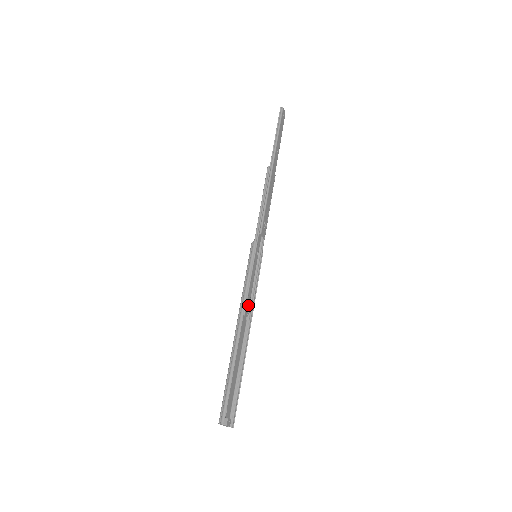
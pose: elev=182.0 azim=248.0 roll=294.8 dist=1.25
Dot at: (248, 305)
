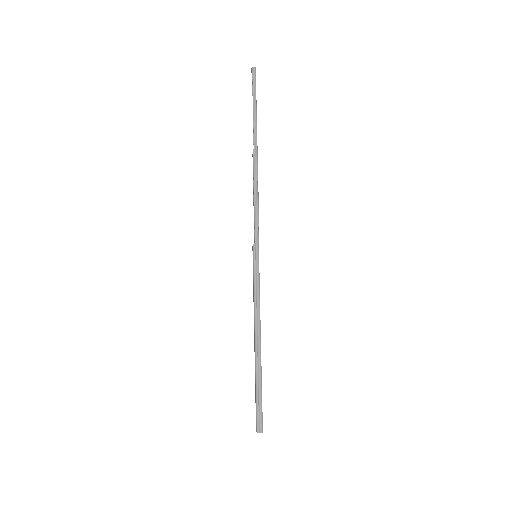
Dot at: occluded
